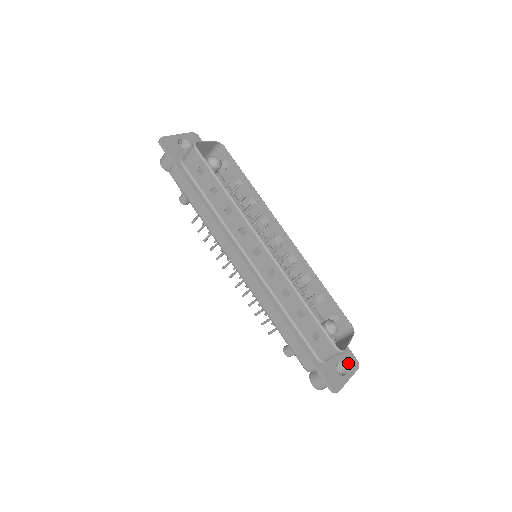
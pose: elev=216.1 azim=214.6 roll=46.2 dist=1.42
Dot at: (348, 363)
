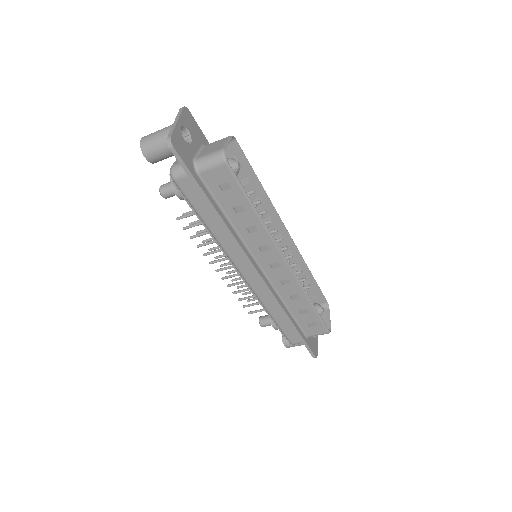
Dot at: occluded
